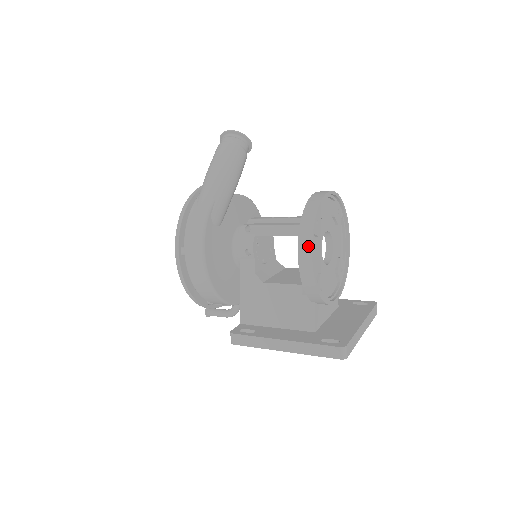
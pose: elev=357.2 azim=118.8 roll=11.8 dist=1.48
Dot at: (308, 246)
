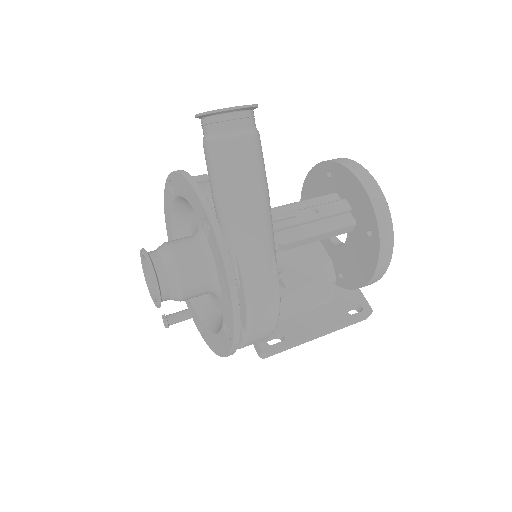
Dot at: (386, 266)
